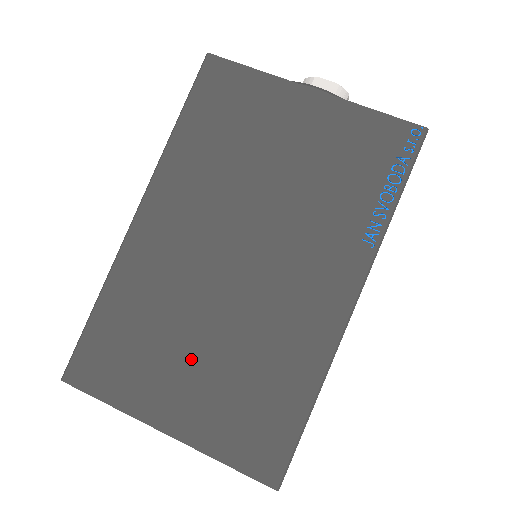
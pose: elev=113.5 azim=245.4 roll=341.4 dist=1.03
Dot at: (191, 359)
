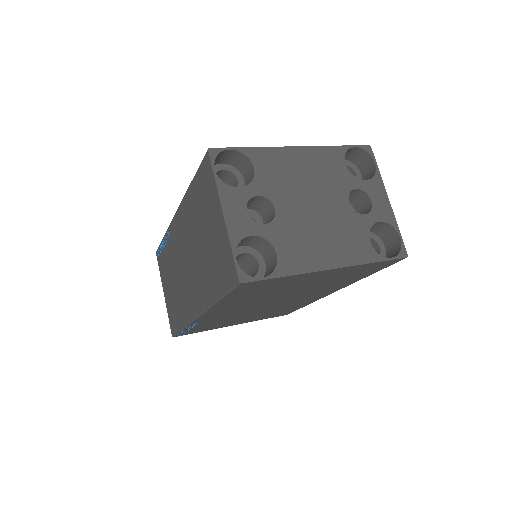
Dot at: occluded
